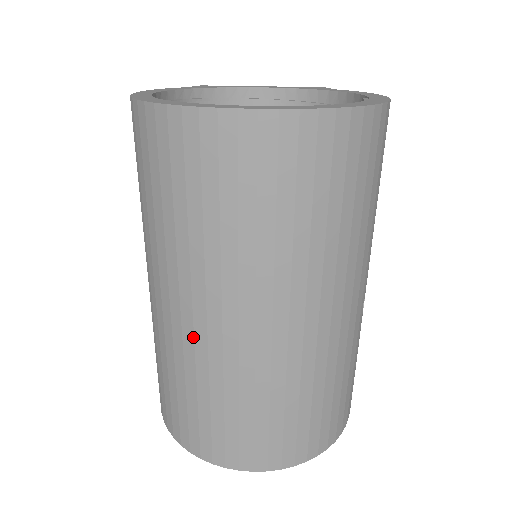
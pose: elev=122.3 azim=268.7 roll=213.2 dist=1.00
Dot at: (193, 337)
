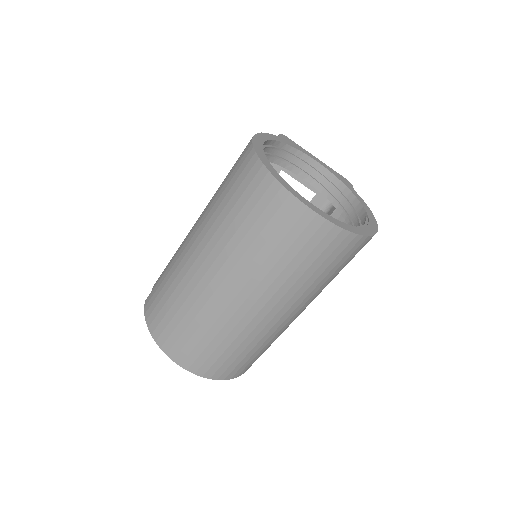
Dot at: (205, 287)
